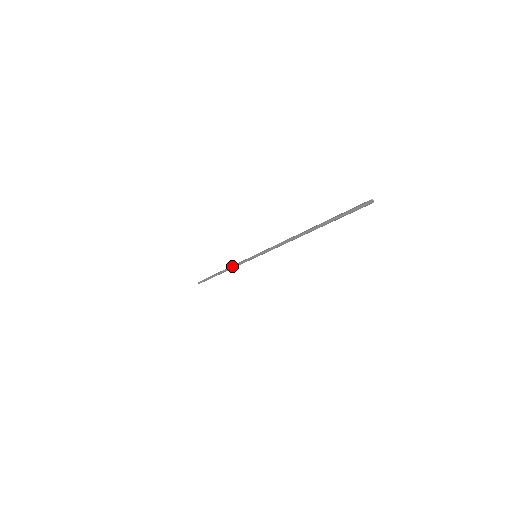
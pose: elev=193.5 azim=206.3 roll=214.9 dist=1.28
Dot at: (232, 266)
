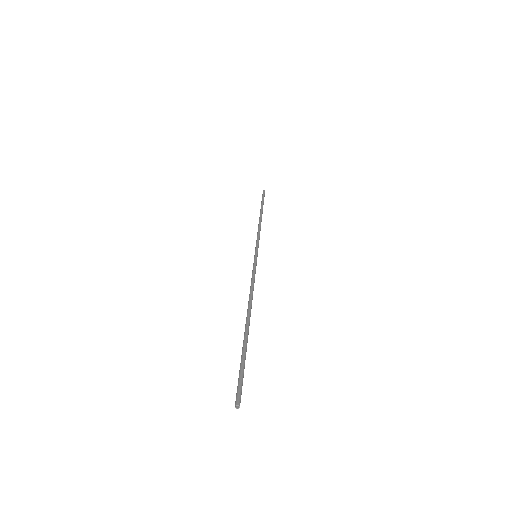
Dot at: occluded
